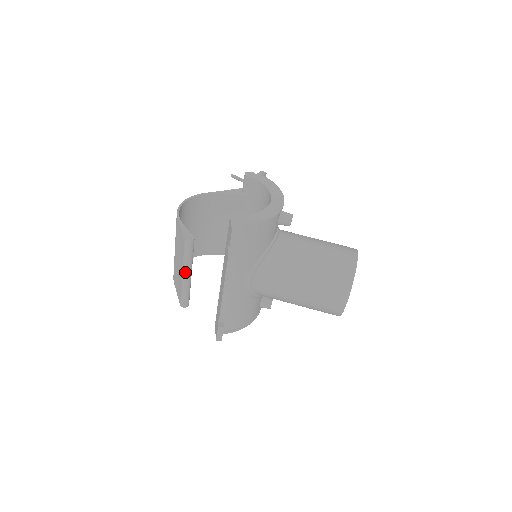
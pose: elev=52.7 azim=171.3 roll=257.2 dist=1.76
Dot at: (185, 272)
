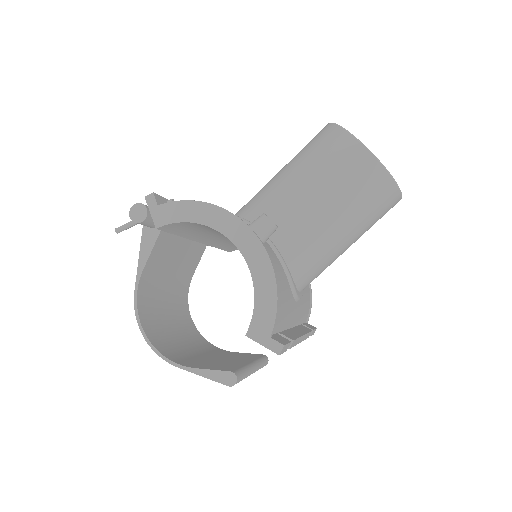
Dot at: occluded
